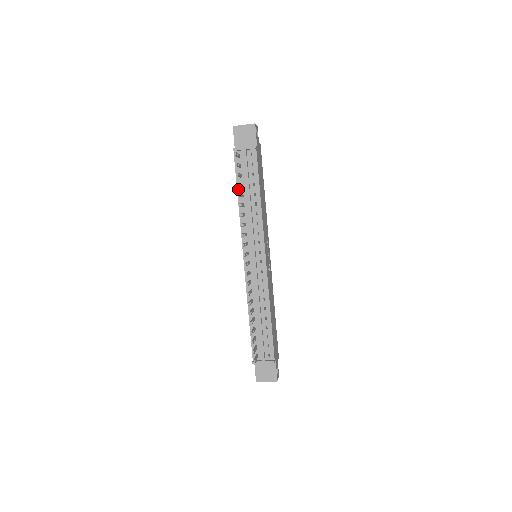
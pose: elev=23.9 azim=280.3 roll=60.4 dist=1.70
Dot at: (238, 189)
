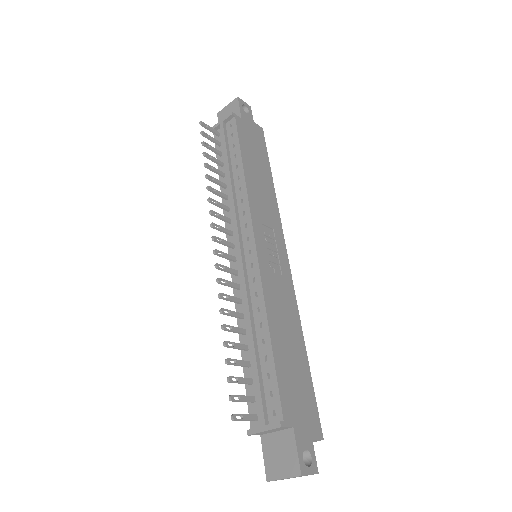
Dot at: occluded
